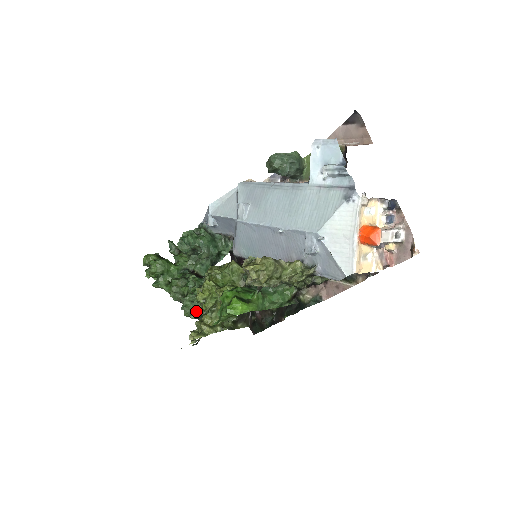
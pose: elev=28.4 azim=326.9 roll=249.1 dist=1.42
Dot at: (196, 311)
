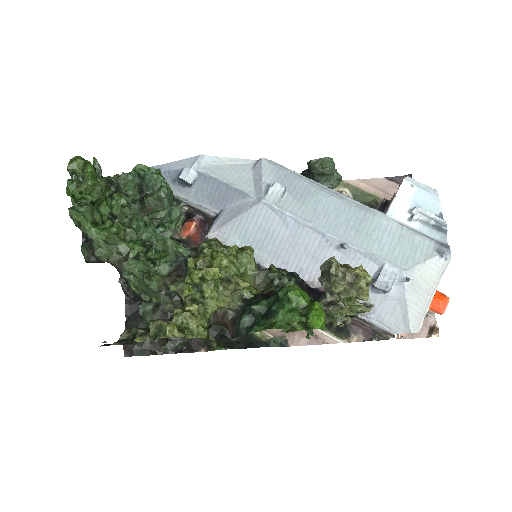
Dot at: (148, 290)
